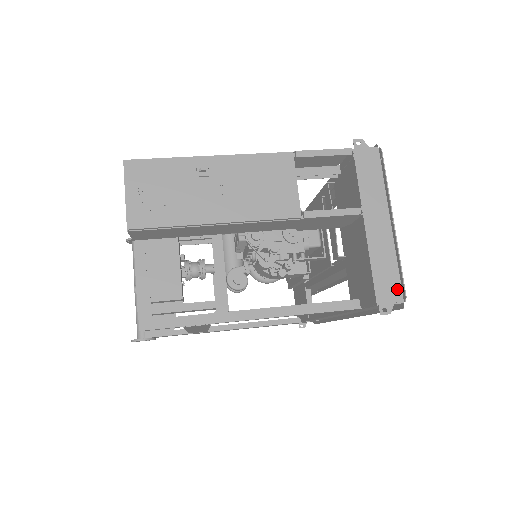
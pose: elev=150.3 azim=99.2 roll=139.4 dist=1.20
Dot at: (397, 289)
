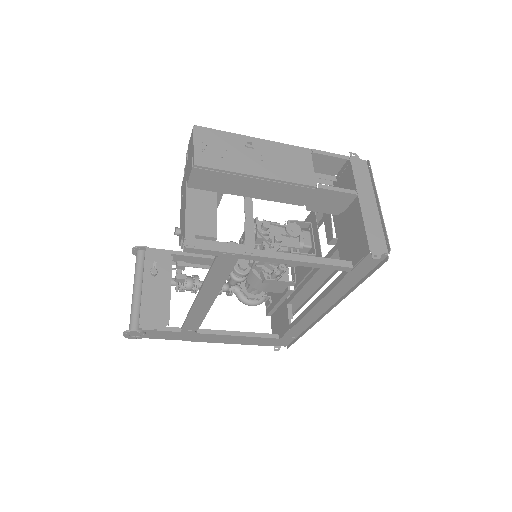
Dot at: (383, 245)
